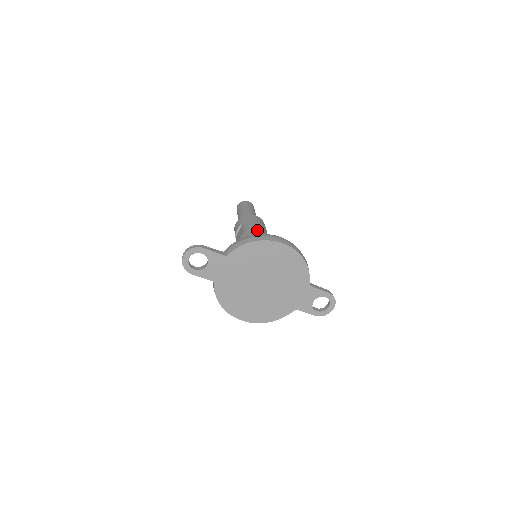
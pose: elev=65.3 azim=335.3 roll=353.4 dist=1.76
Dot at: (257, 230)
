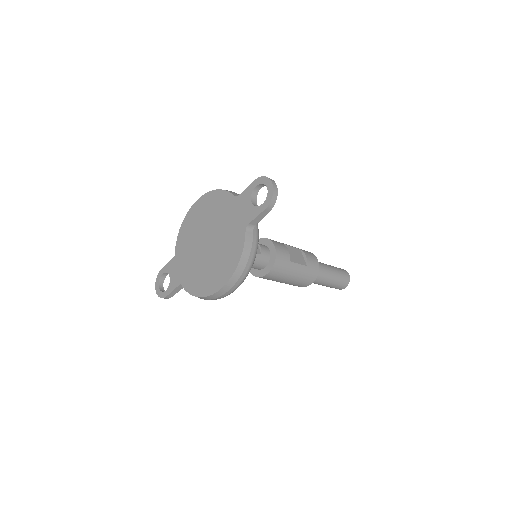
Dot at: occluded
